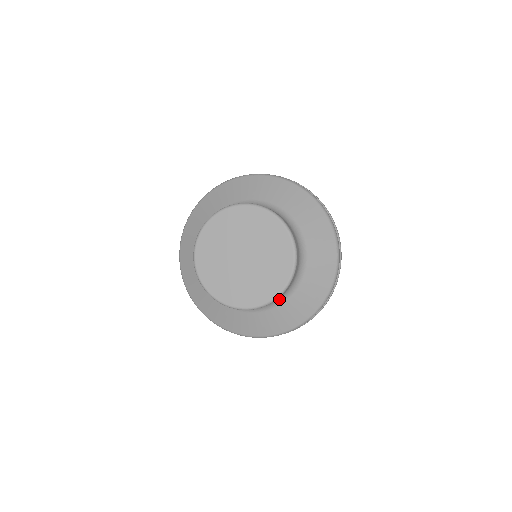
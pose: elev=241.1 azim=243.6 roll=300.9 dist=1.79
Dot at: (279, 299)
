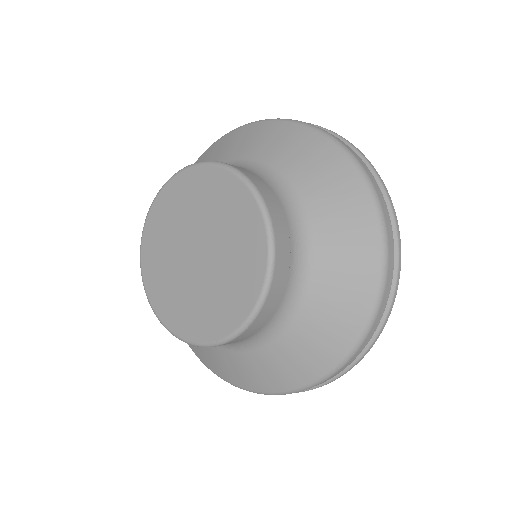
Dot at: (296, 282)
